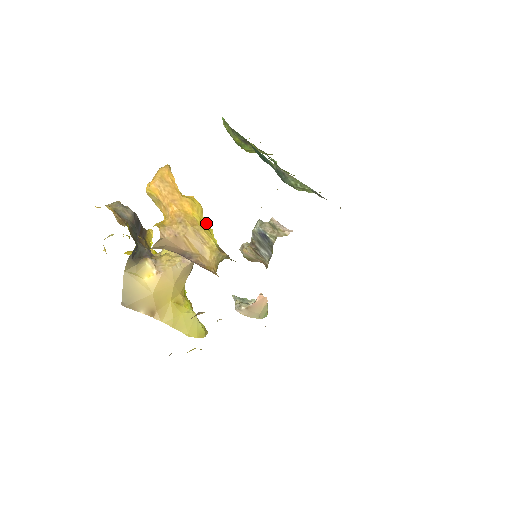
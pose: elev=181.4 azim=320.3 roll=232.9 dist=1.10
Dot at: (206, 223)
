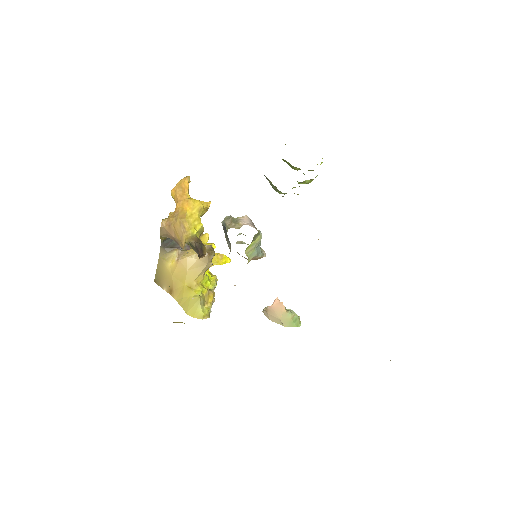
Dot at: (197, 219)
